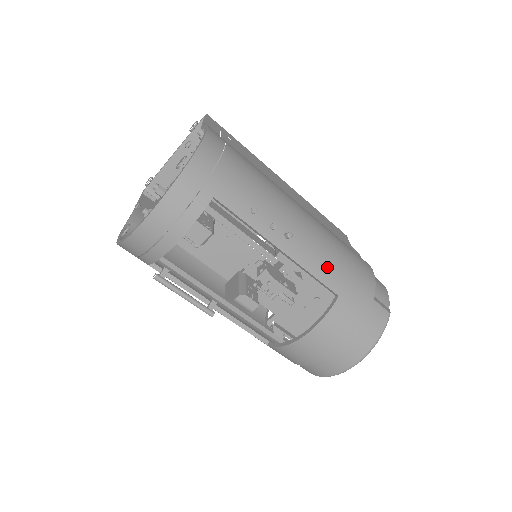
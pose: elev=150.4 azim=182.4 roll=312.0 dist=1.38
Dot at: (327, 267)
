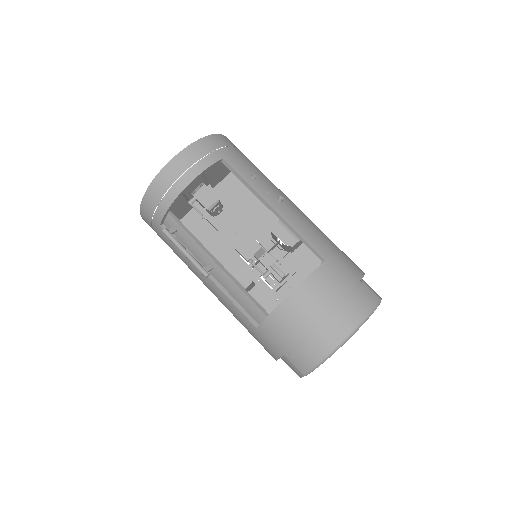
Dot at: (315, 237)
